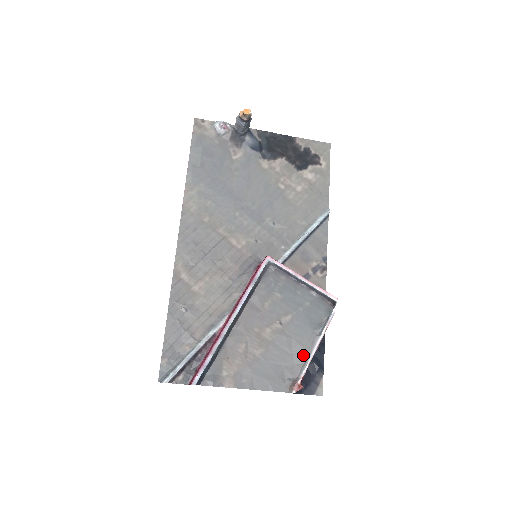
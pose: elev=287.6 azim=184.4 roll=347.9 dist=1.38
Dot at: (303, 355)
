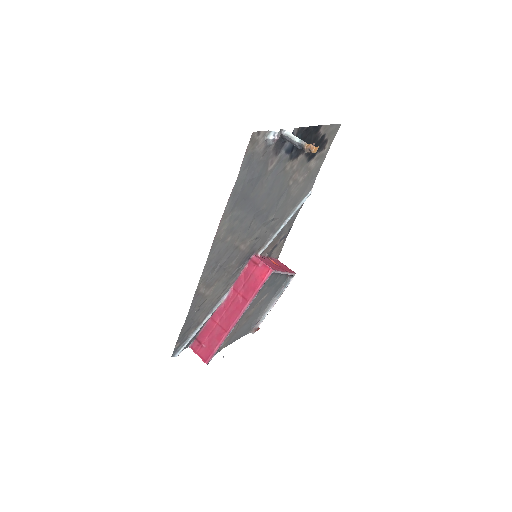
Dot at: (264, 311)
